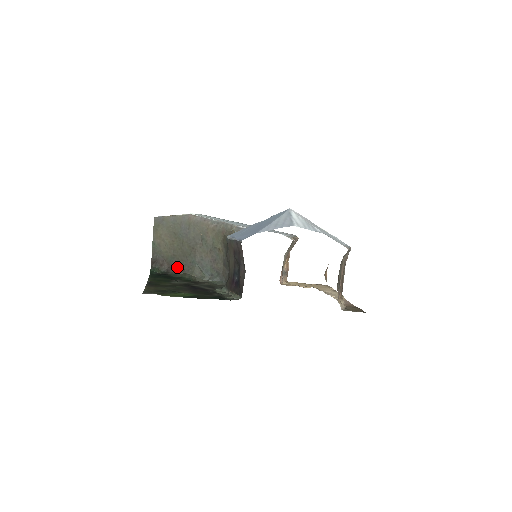
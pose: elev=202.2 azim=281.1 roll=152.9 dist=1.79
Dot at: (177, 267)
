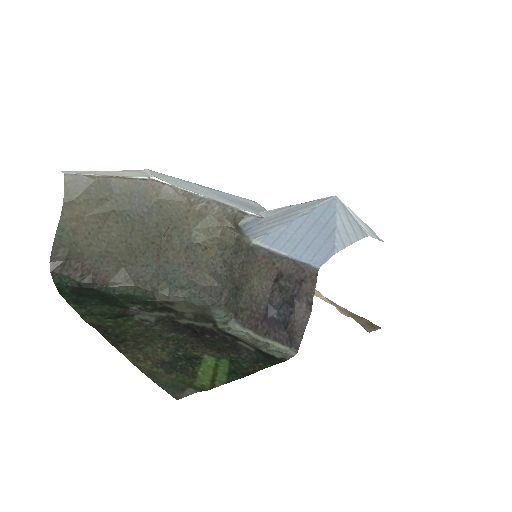
Dot at: (112, 273)
